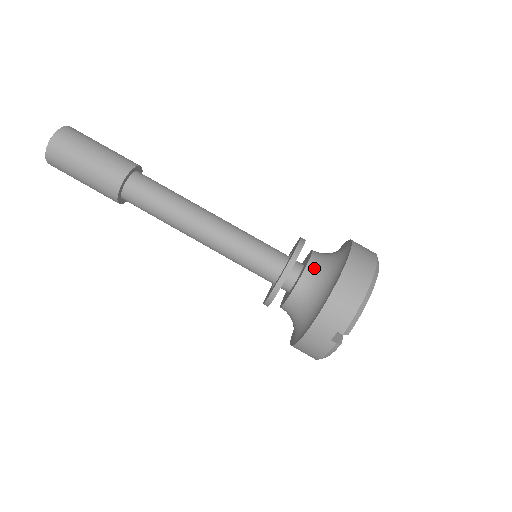
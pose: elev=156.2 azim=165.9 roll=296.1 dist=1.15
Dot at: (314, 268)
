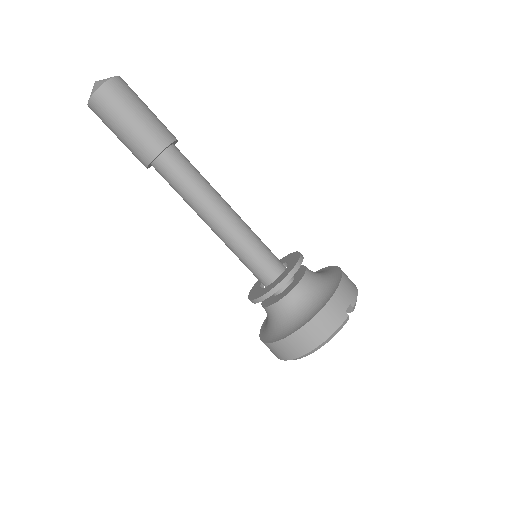
Dot at: (310, 270)
